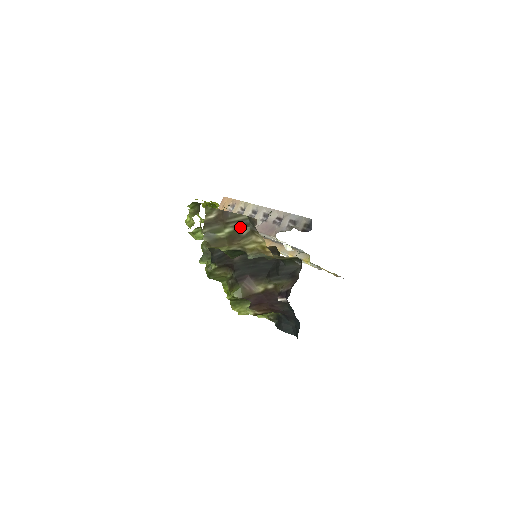
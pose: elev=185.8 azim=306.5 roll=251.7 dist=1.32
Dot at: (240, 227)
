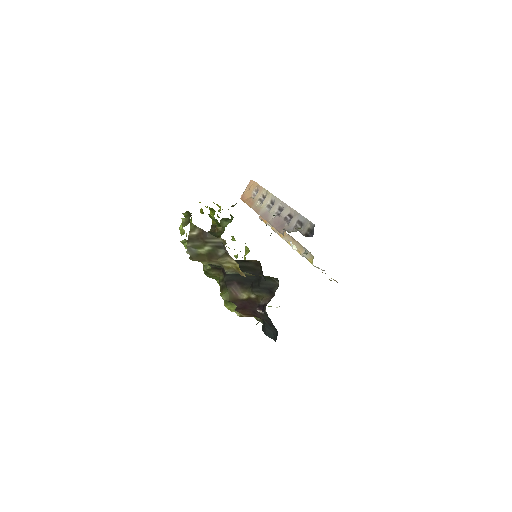
Dot at: (217, 248)
